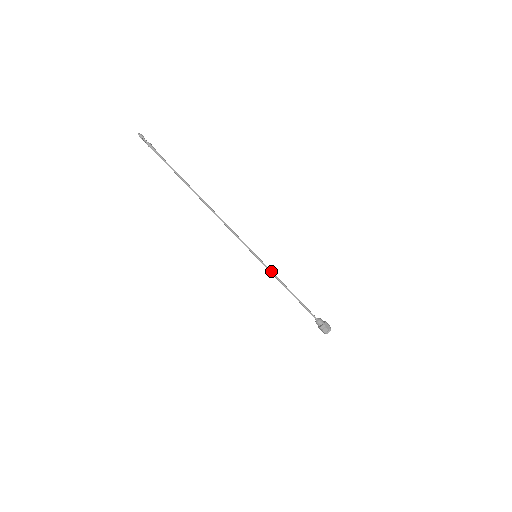
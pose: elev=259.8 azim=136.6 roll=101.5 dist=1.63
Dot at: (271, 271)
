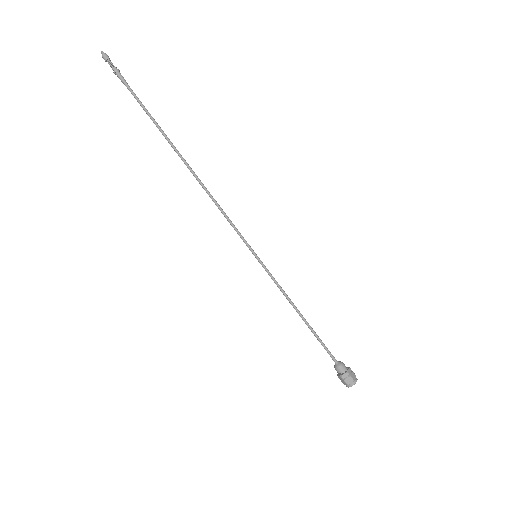
Dot at: (275, 282)
